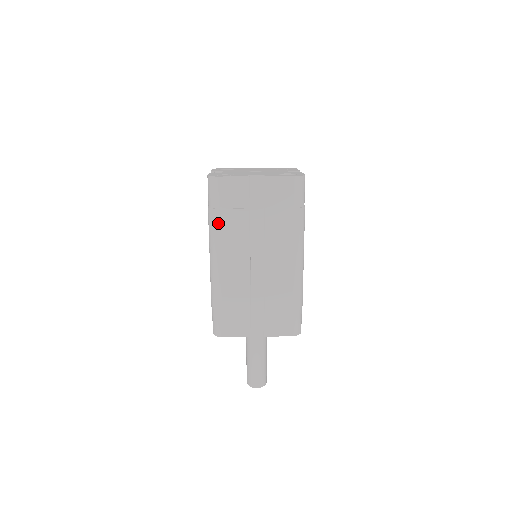
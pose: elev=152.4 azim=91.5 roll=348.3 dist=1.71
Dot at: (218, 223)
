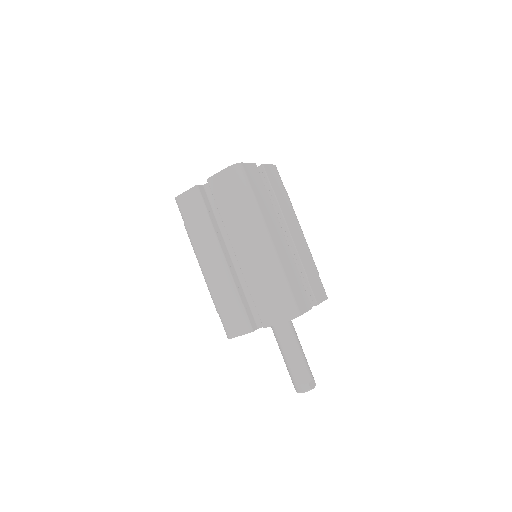
Dot at: (257, 203)
